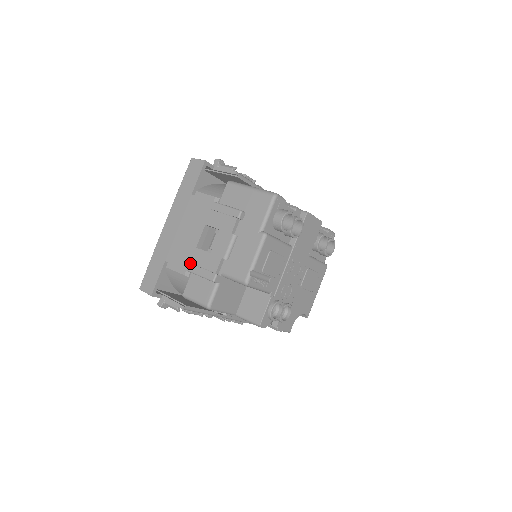
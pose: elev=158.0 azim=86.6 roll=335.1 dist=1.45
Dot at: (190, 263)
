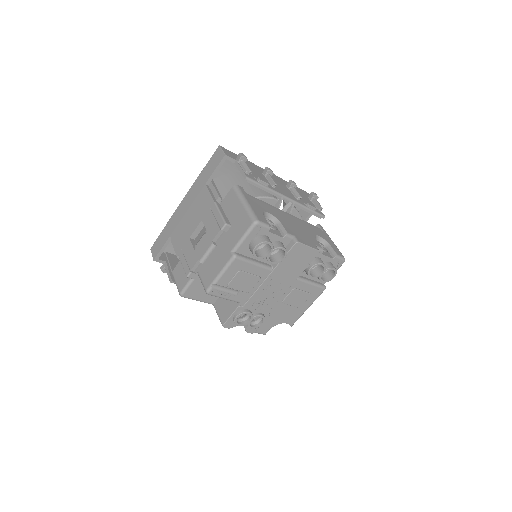
Dot at: (181, 249)
